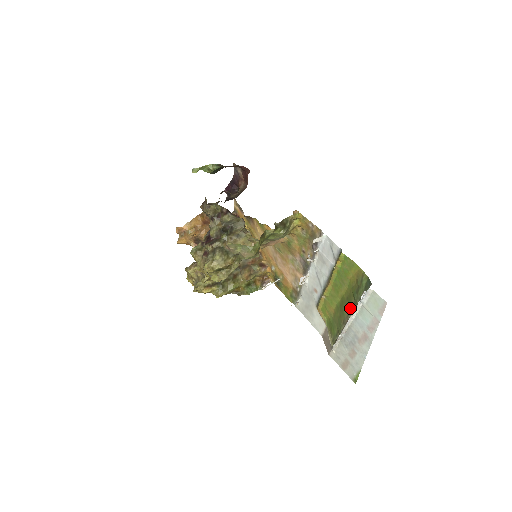
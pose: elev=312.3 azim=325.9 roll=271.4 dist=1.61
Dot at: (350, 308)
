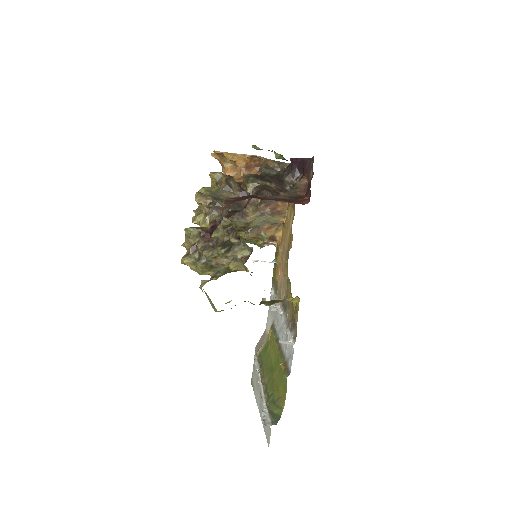
Dot at: (267, 389)
